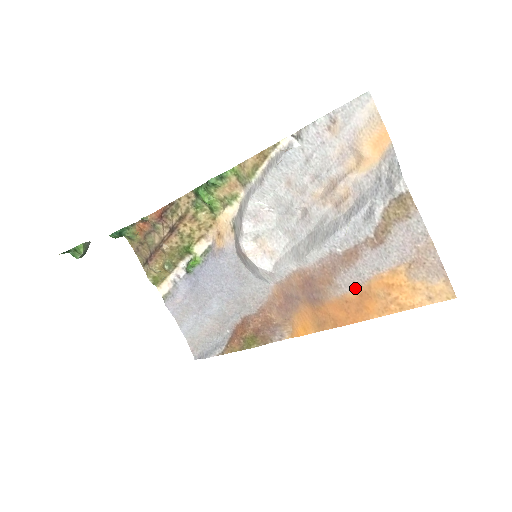
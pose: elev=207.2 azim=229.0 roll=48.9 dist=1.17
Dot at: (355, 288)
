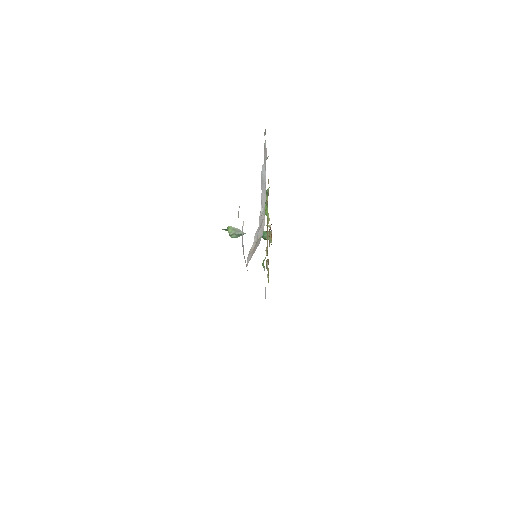
Dot at: occluded
